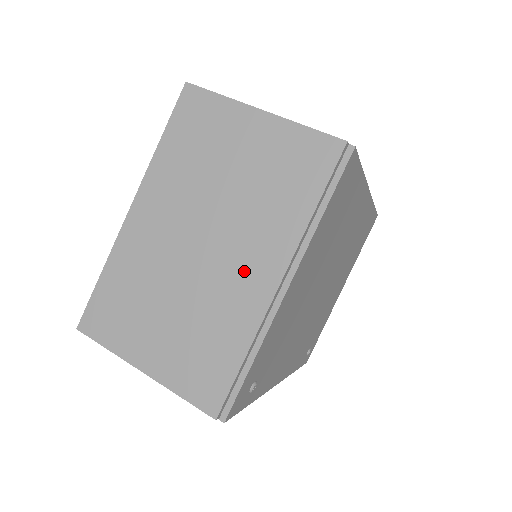
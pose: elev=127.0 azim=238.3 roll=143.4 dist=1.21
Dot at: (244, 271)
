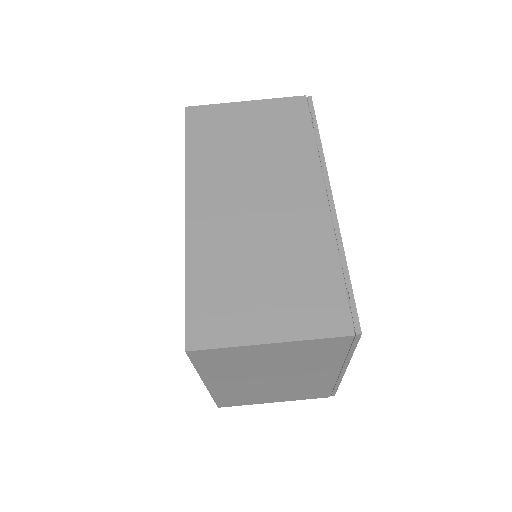
Dot at: (312, 376)
